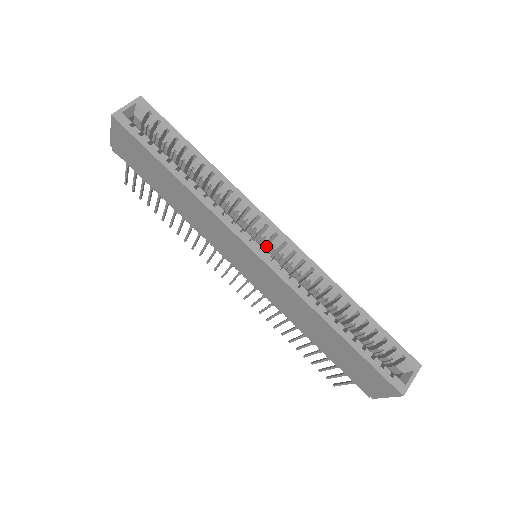
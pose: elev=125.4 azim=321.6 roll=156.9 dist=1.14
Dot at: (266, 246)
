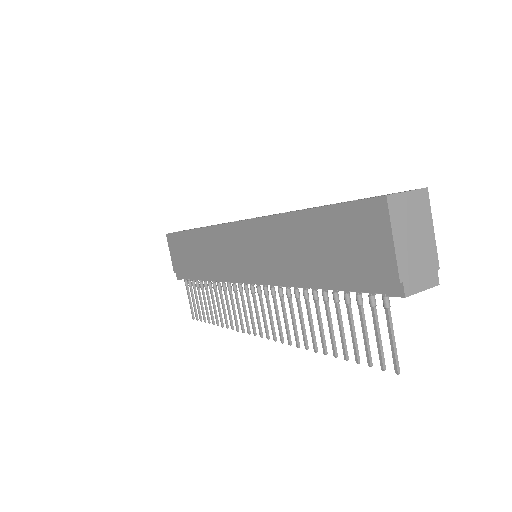
Dot at: occluded
